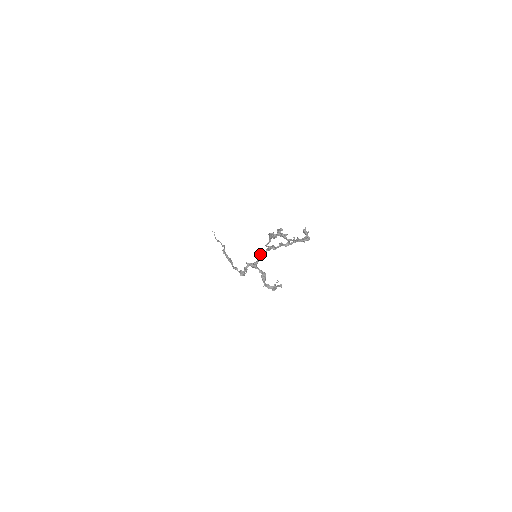
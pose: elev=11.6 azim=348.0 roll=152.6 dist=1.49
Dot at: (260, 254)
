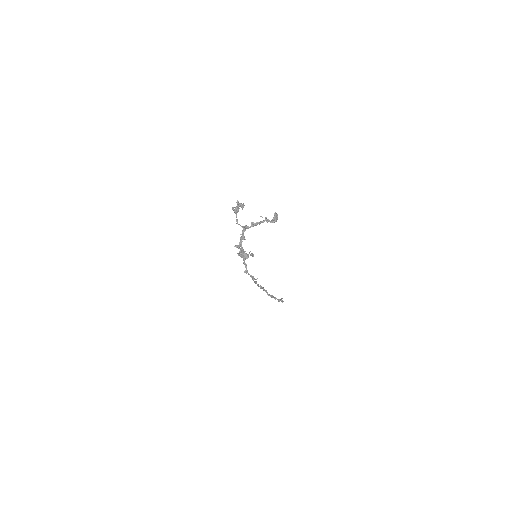
Dot at: occluded
